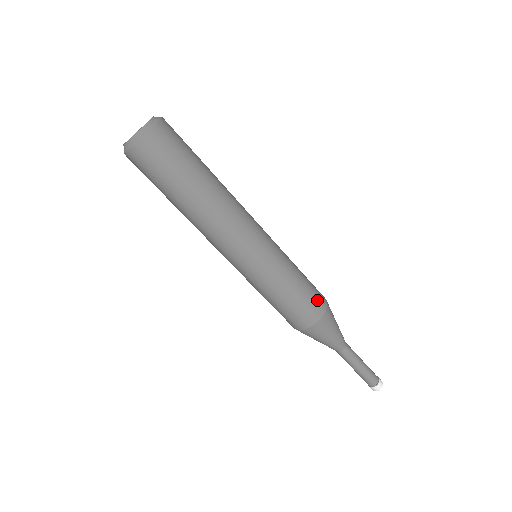
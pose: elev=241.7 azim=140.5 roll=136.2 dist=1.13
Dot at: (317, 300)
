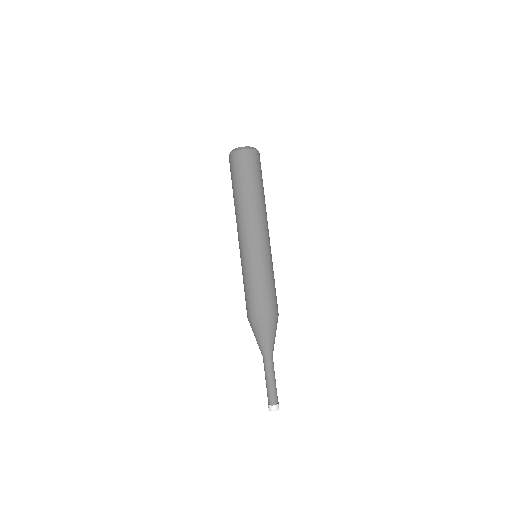
Dot at: (277, 304)
